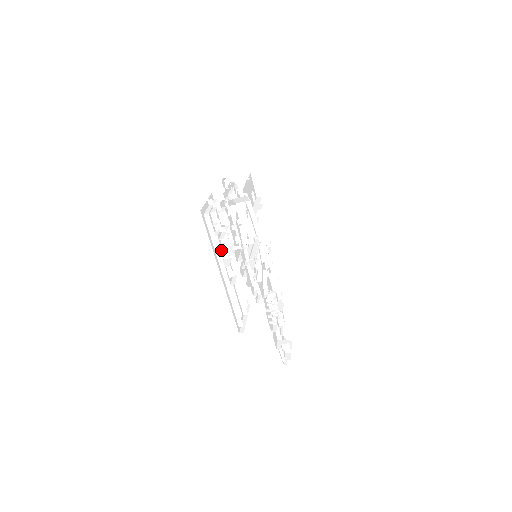
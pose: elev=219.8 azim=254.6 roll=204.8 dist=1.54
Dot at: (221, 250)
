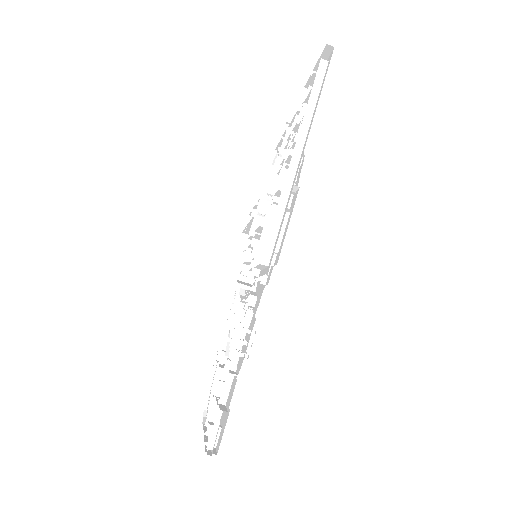
Dot at: (306, 128)
